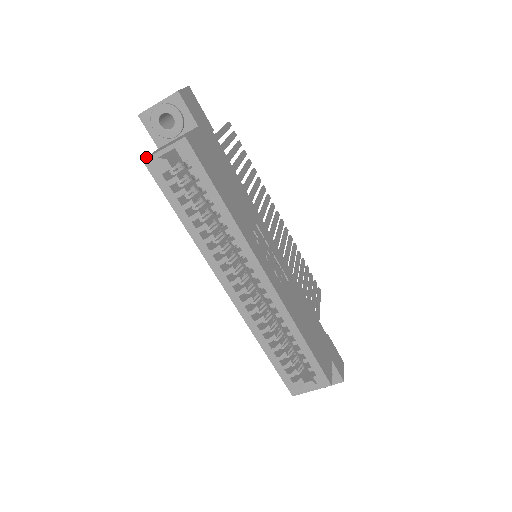
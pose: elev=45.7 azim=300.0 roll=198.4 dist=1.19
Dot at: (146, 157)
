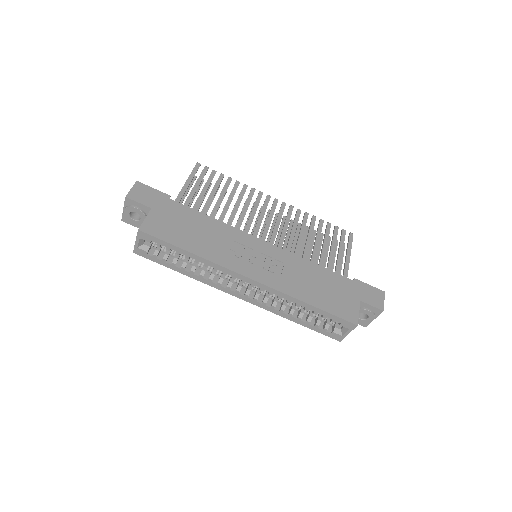
Dot at: occluded
